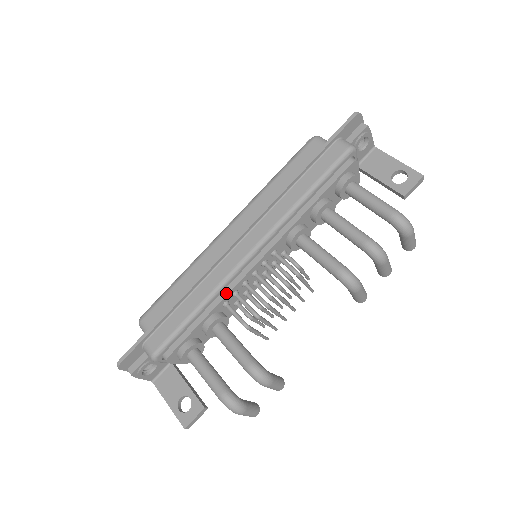
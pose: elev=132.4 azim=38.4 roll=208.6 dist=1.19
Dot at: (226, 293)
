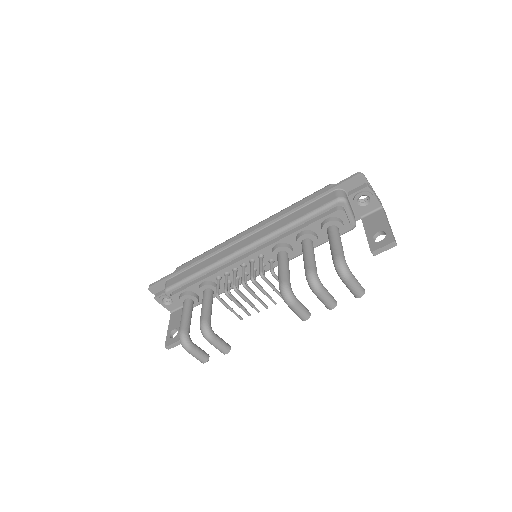
Dot at: (219, 270)
